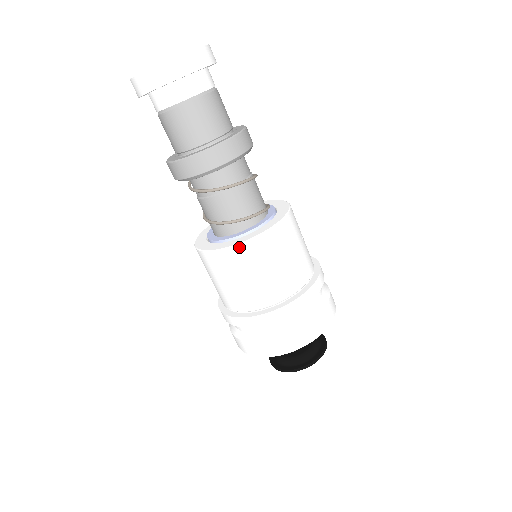
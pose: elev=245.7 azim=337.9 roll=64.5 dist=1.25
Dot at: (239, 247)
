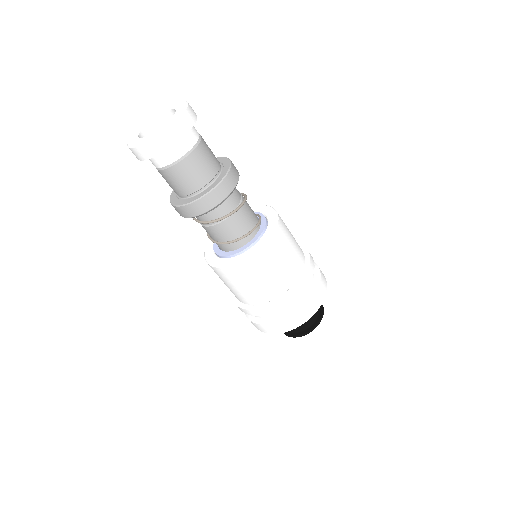
Dot at: (244, 262)
